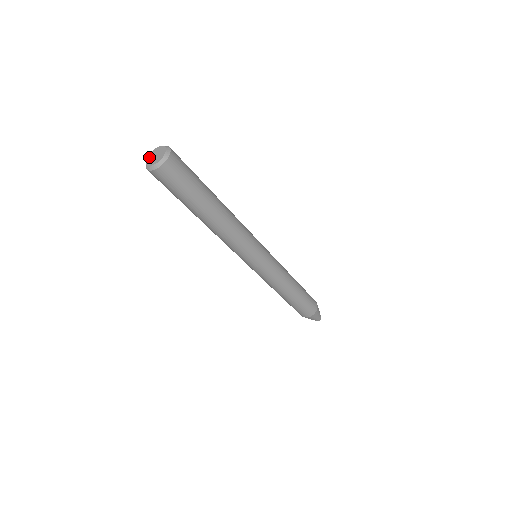
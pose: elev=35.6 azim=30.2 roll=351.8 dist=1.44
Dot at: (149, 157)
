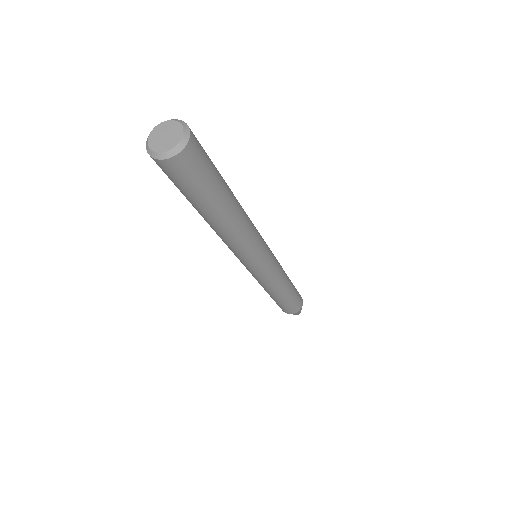
Dot at: (154, 134)
